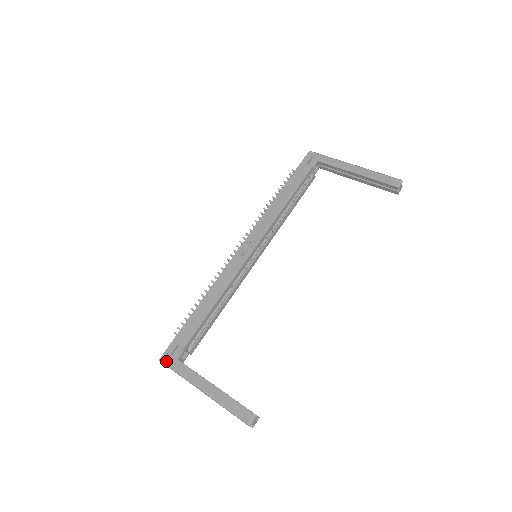
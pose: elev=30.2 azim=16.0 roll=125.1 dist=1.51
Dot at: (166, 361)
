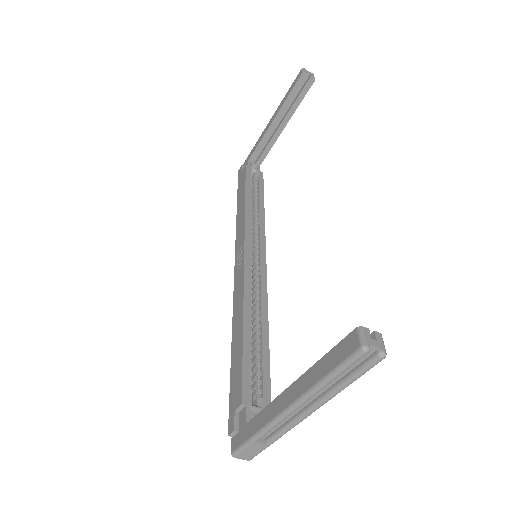
Dot at: (237, 445)
